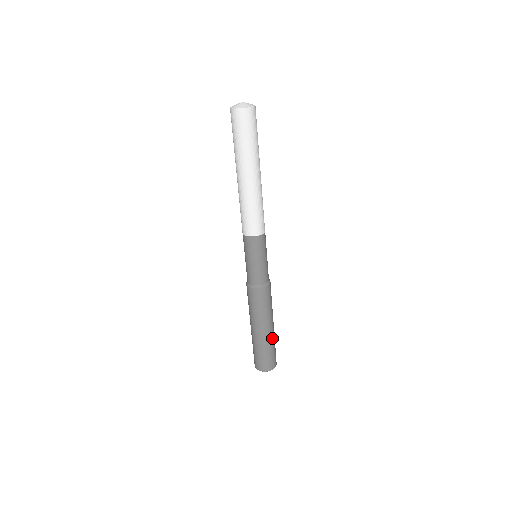
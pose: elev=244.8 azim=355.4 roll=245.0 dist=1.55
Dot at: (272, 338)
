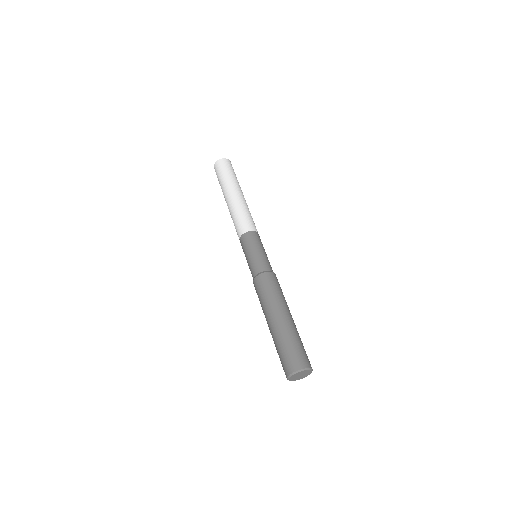
Dot at: (290, 329)
